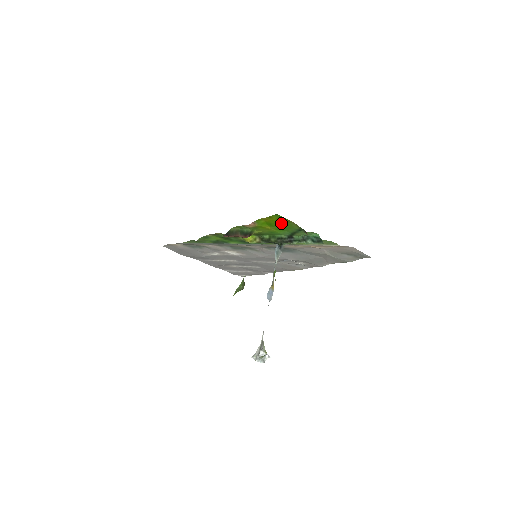
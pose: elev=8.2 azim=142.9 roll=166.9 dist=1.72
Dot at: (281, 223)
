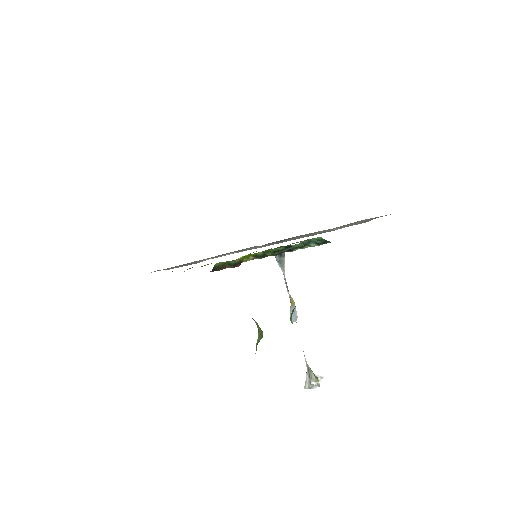
Dot at: occluded
